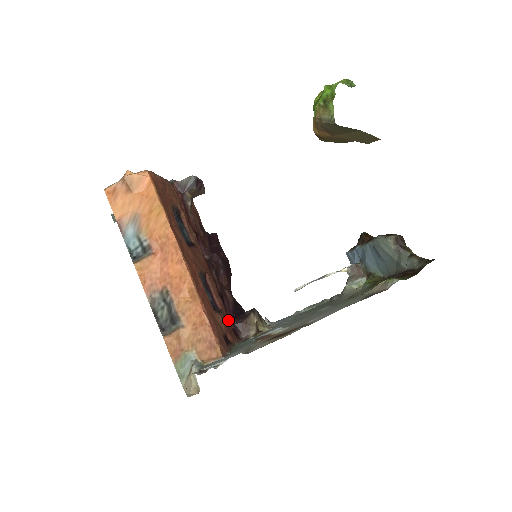
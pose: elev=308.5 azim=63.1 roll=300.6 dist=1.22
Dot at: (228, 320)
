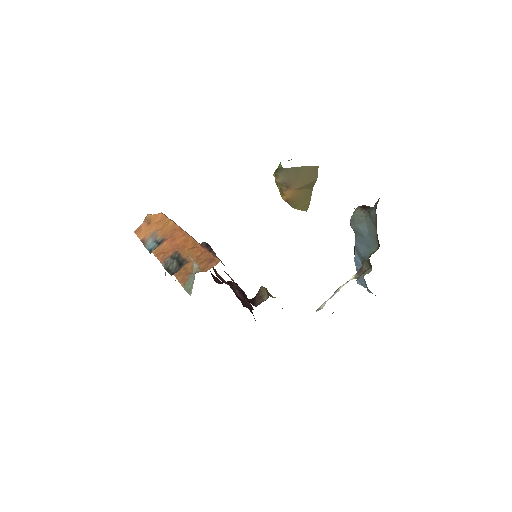
Dot at: (241, 295)
